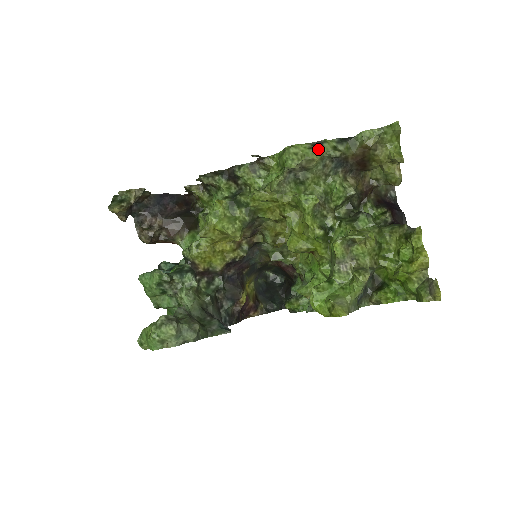
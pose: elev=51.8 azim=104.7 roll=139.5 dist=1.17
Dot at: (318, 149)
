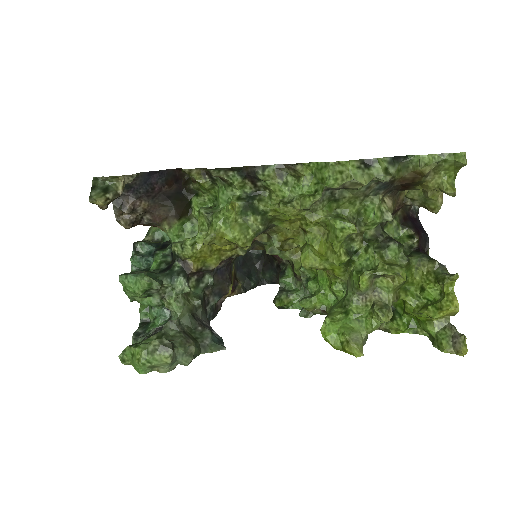
Dot at: (367, 170)
